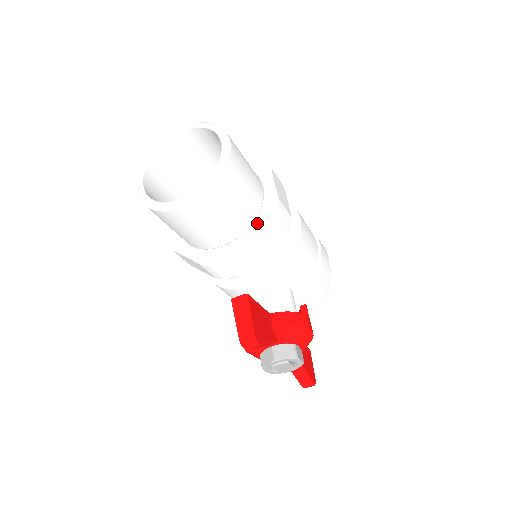
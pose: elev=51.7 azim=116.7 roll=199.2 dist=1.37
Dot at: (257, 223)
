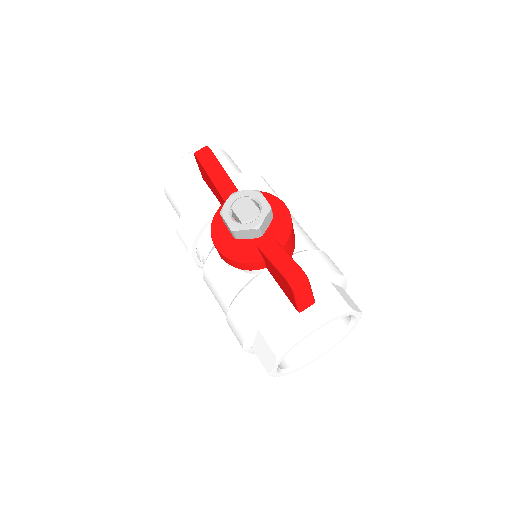
Dot at: occluded
